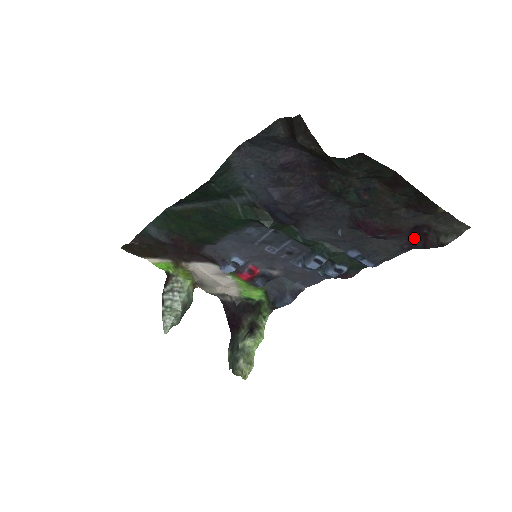
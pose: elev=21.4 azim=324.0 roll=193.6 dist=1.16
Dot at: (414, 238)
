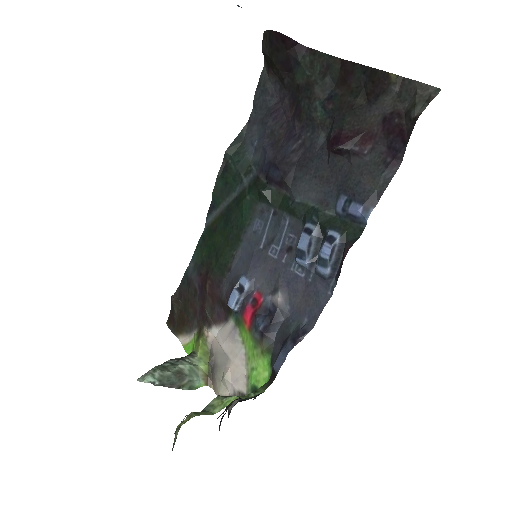
Dot at: (392, 140)
